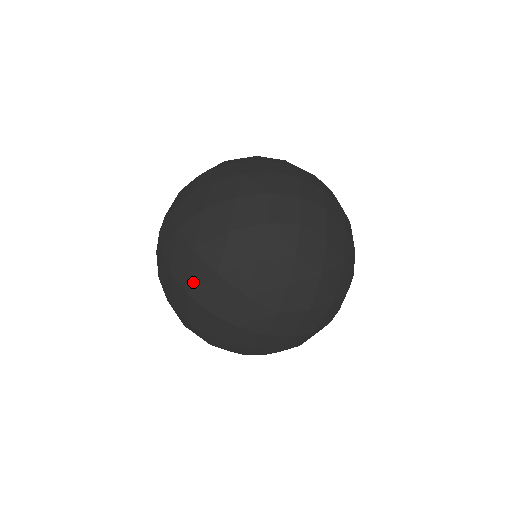
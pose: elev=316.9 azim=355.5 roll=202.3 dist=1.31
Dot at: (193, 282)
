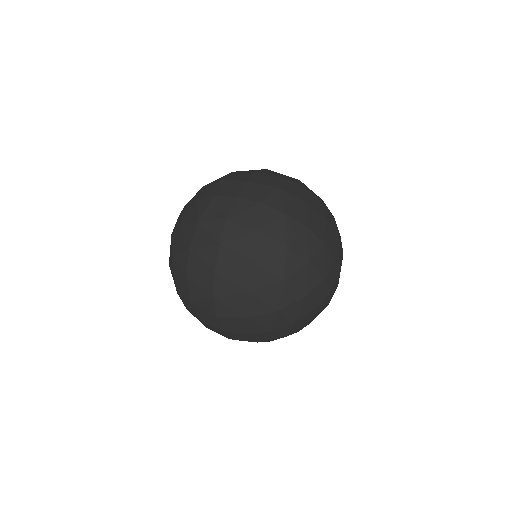
Dot at: (228, 274)
